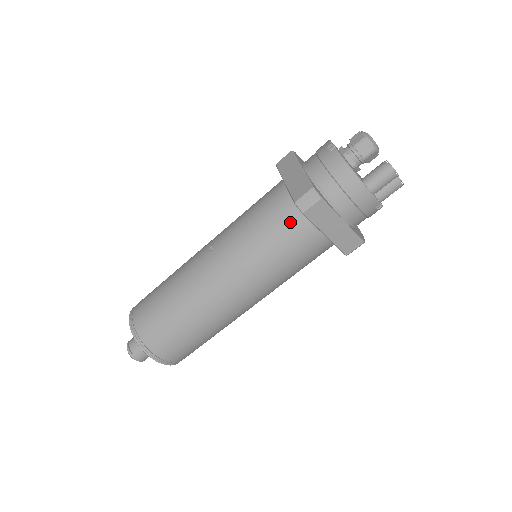
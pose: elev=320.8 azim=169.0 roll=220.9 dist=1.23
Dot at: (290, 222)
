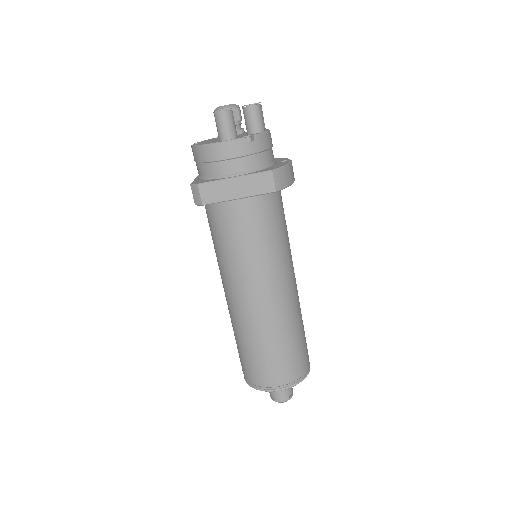
Dot at: (216, 217)
